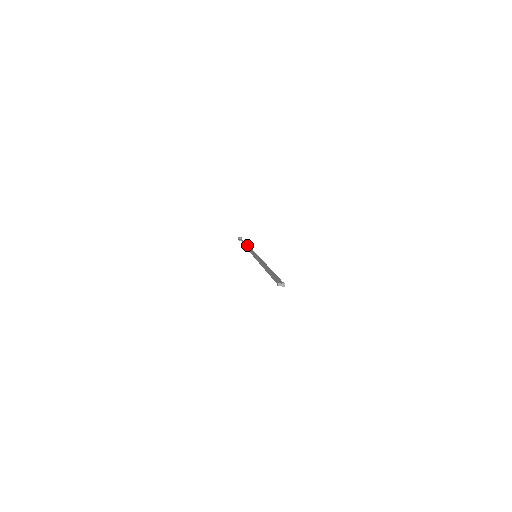
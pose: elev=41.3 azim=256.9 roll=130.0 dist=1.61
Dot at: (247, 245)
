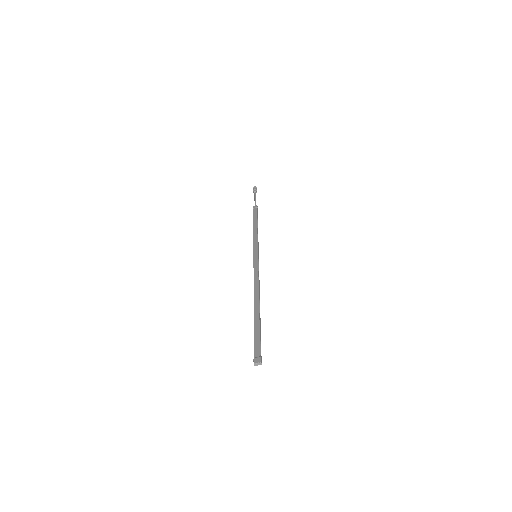
Dot at: (255, 217)
